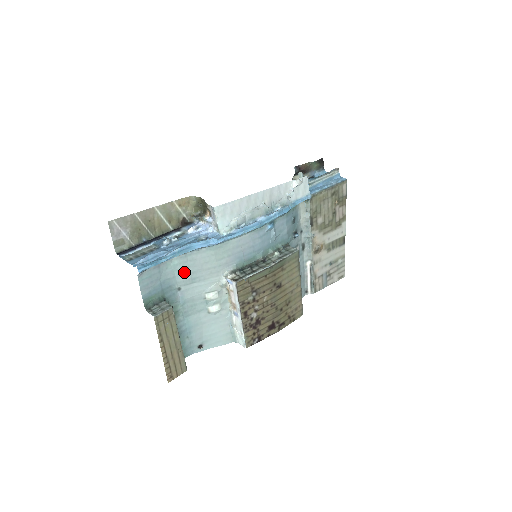
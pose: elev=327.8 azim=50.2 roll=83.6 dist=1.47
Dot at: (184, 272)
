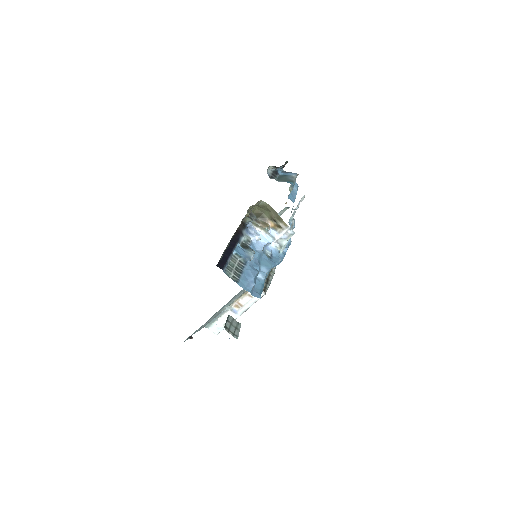
Dot at: occluded
